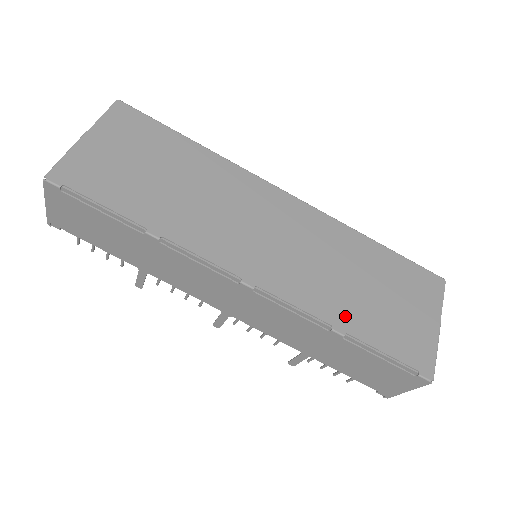
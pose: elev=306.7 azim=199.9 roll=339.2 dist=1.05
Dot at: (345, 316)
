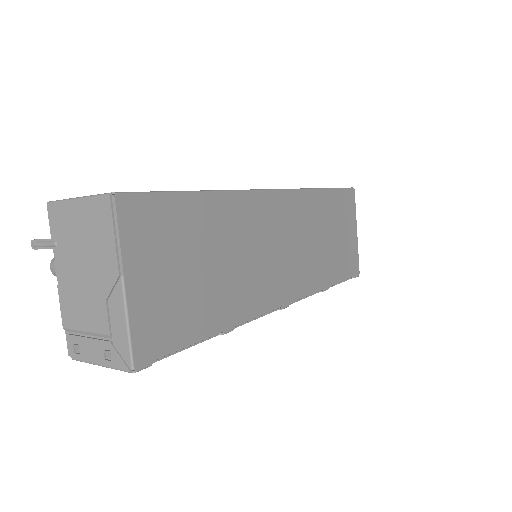
Dot at: (326, 274)
